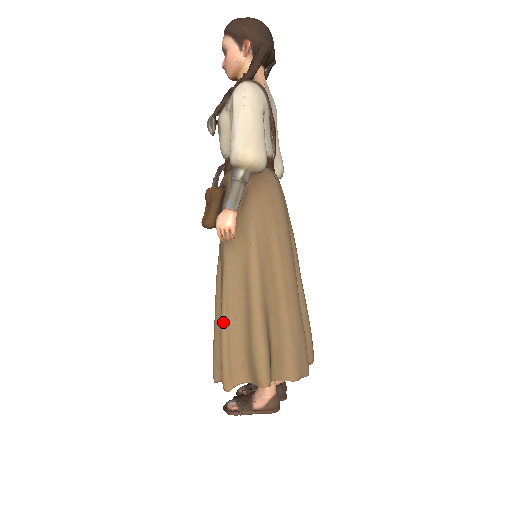
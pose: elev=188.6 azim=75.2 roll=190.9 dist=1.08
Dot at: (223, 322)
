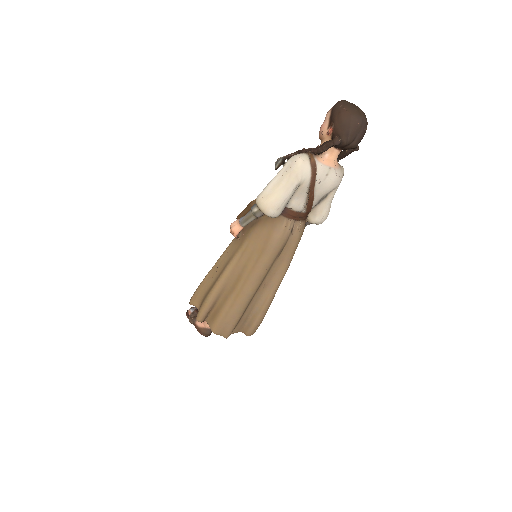
Dot at: (209, 272)
